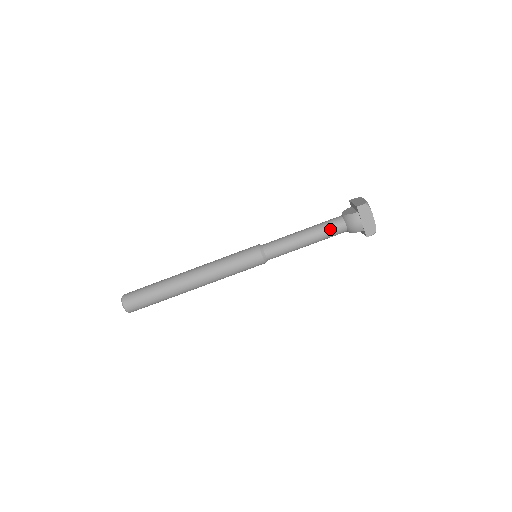
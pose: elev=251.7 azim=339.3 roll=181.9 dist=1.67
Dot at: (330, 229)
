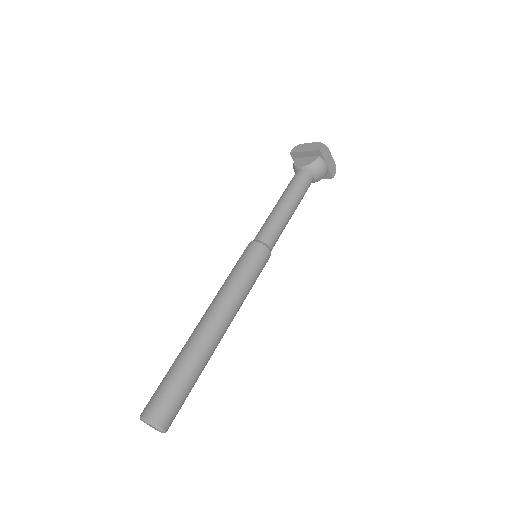
Dot at: (304, 186)
